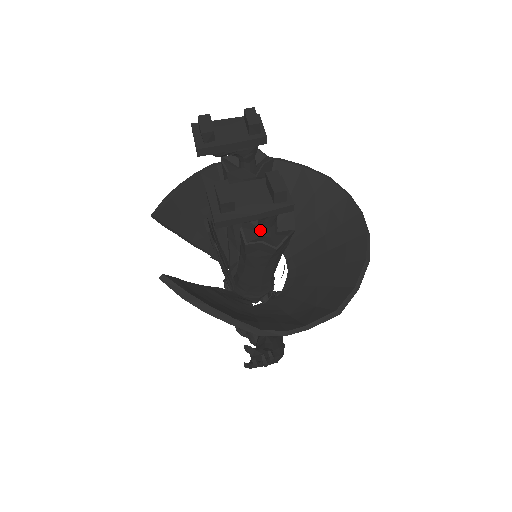
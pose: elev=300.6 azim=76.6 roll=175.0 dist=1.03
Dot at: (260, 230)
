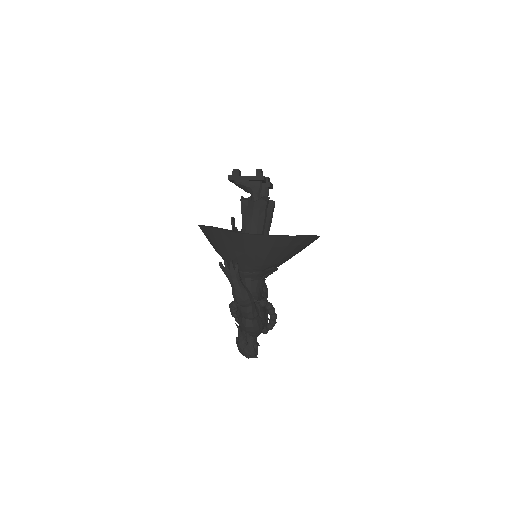
Dot at: occluded
